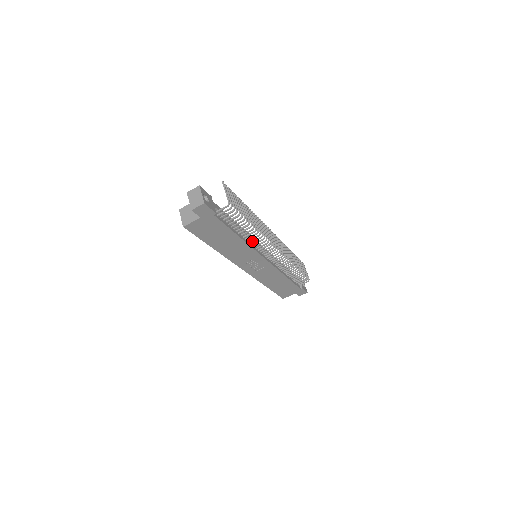
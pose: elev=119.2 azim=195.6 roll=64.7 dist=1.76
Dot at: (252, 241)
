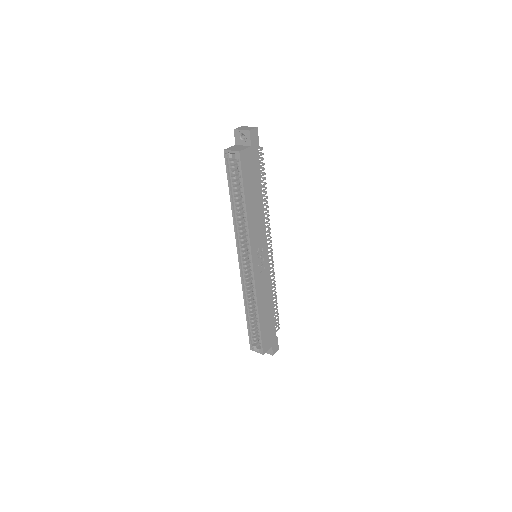
Dot at: occluded
